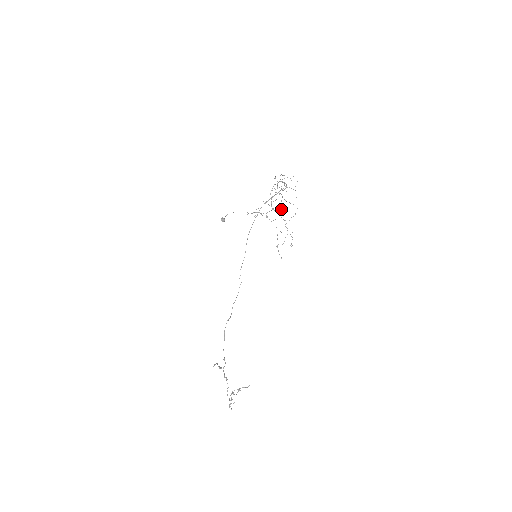
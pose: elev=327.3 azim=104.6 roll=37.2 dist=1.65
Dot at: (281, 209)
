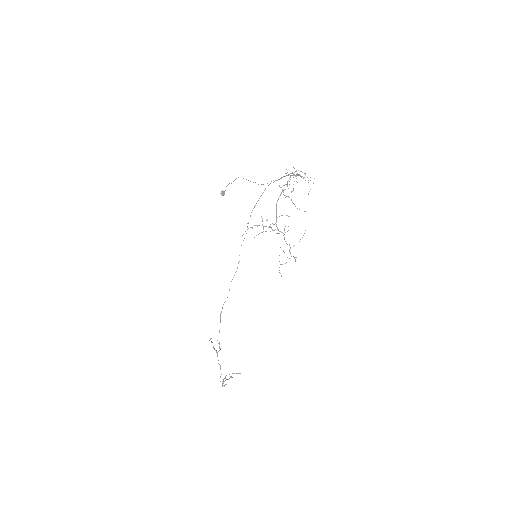
Dot at: occluded
